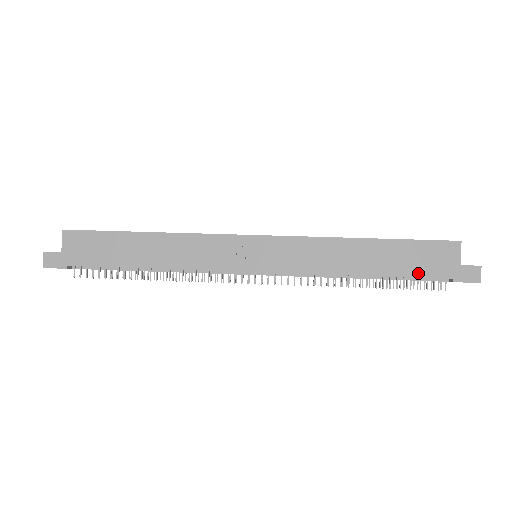
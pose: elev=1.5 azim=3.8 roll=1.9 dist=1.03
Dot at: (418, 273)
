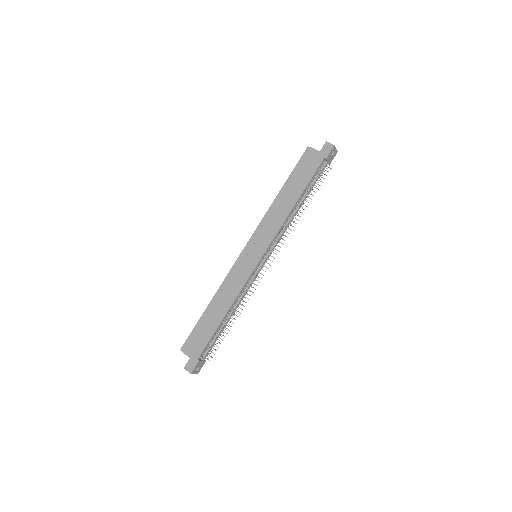
Dot at: (311, 175)
